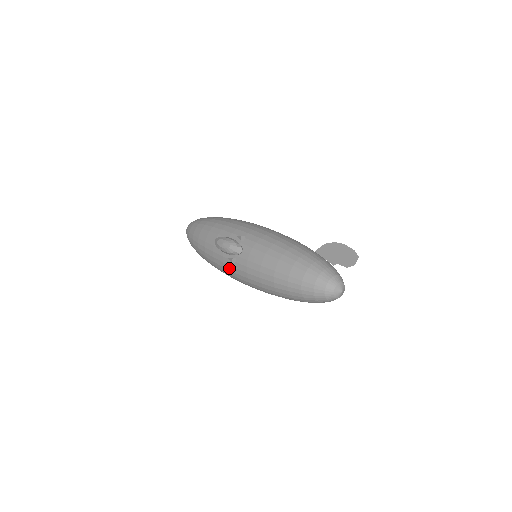
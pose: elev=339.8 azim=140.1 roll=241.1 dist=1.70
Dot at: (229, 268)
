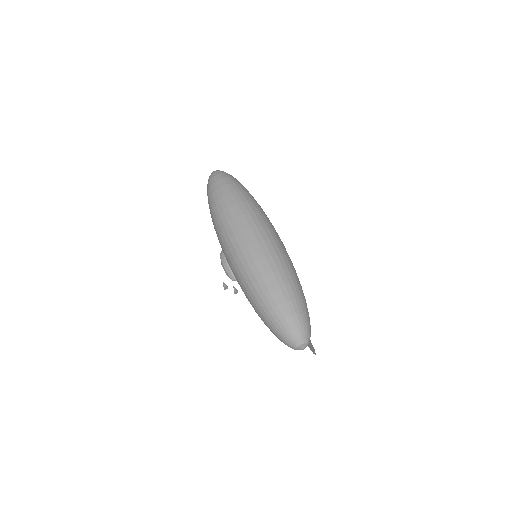
Dot at: occluded
